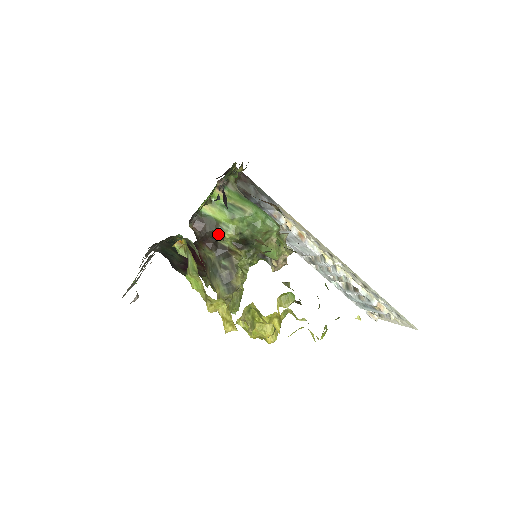
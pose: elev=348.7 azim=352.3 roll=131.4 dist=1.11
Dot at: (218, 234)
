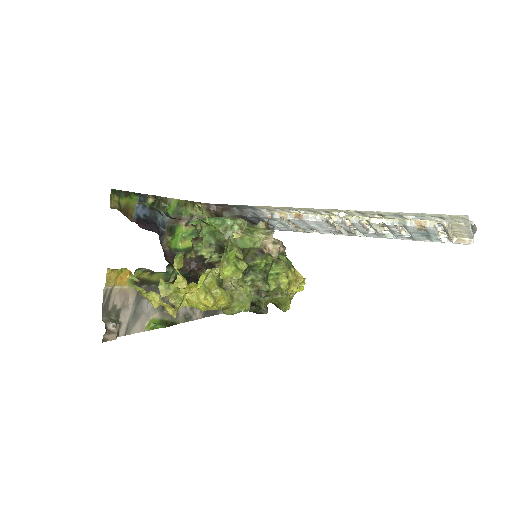
Dot at: (198, 256)
